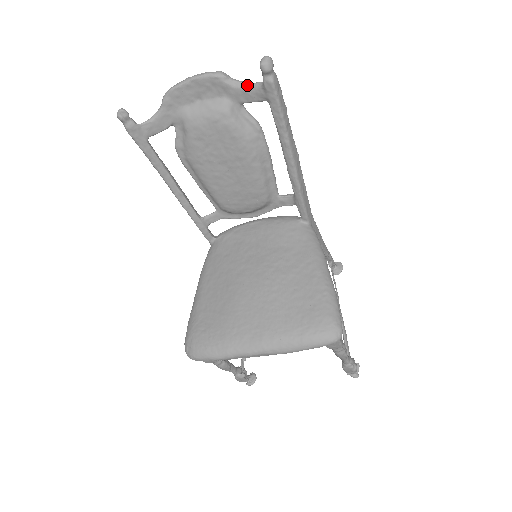
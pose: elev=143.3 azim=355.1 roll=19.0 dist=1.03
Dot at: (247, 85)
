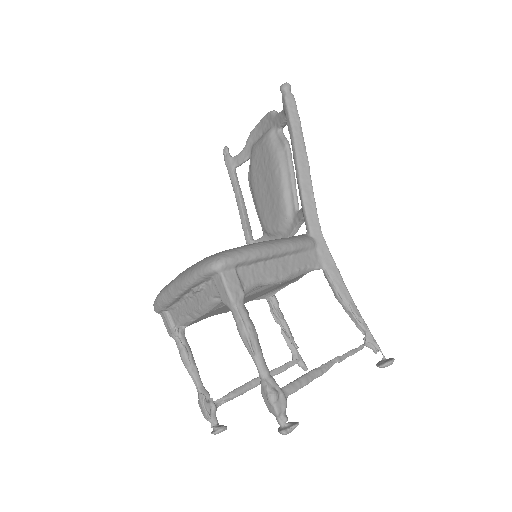
Dot at: (281, 111)
